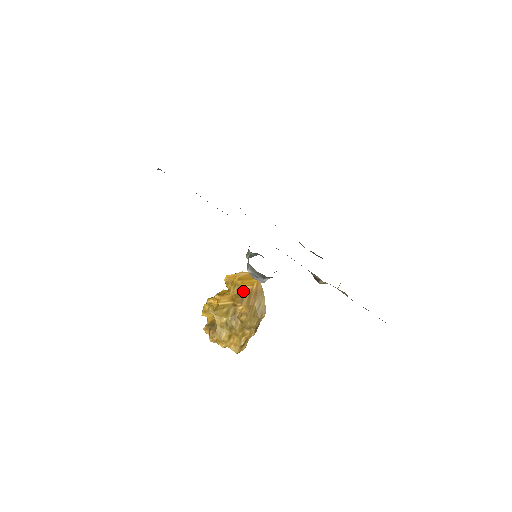
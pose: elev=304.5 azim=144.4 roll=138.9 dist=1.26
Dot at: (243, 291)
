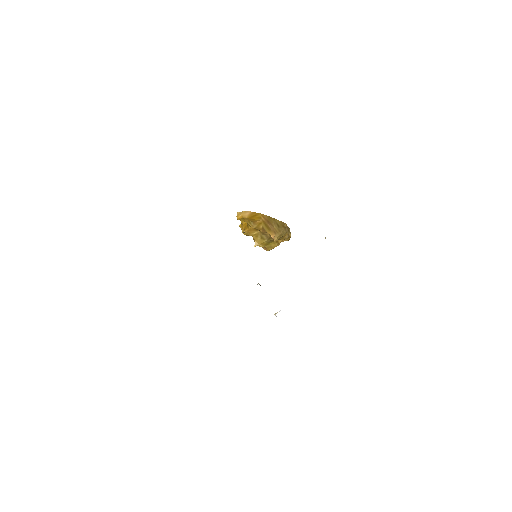
Dot at: (258, 224)
